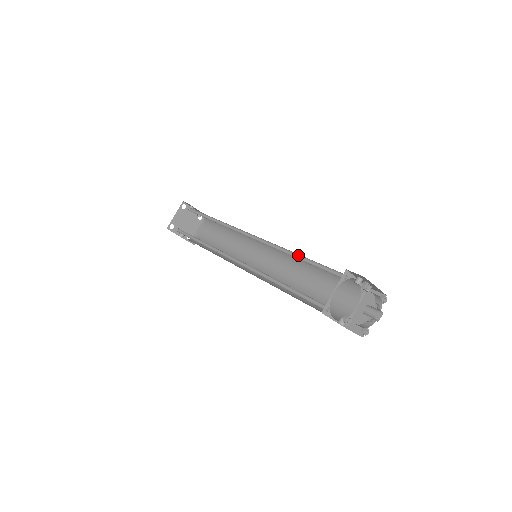
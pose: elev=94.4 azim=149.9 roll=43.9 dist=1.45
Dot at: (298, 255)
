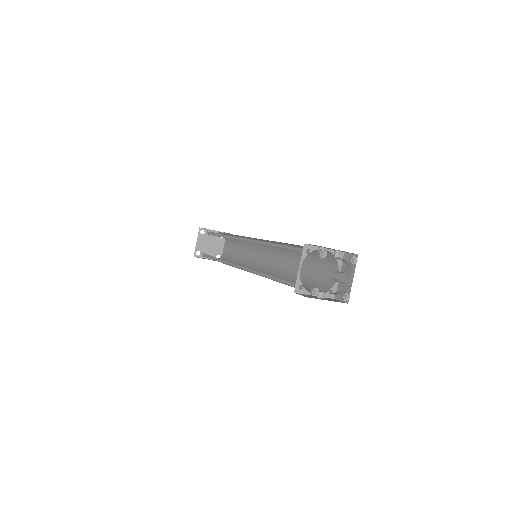
Dot at: (276, 244)
